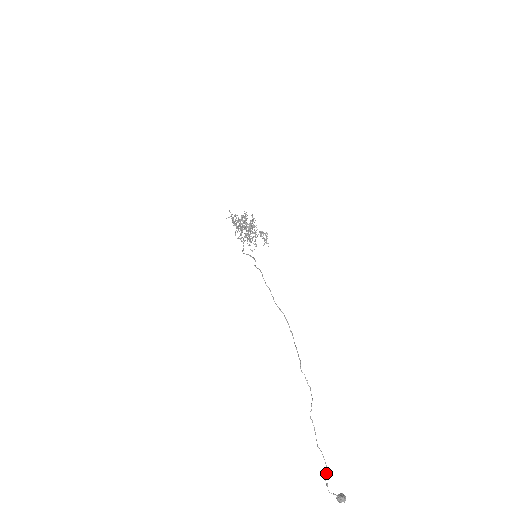
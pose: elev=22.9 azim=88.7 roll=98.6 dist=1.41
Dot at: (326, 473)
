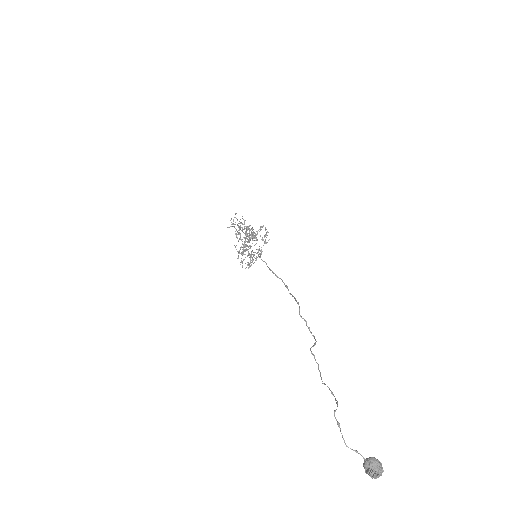
Dot at: occluded
